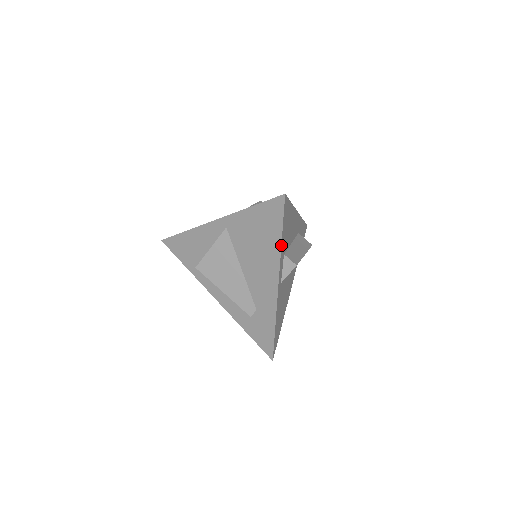
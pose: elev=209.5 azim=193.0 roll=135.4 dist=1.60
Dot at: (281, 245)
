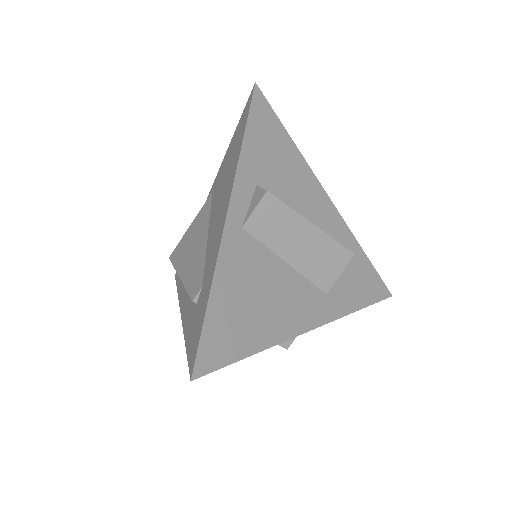
Dot at: (241, 149)
